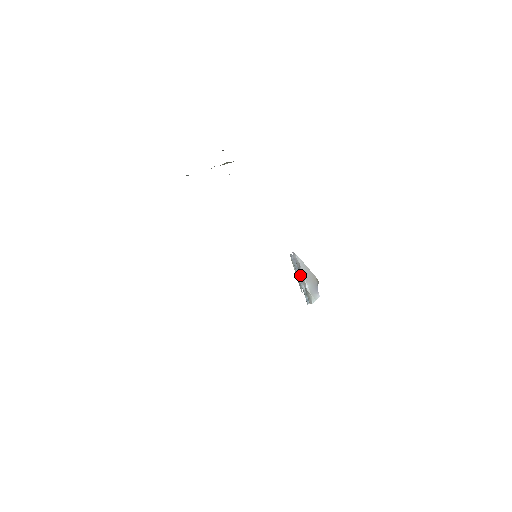
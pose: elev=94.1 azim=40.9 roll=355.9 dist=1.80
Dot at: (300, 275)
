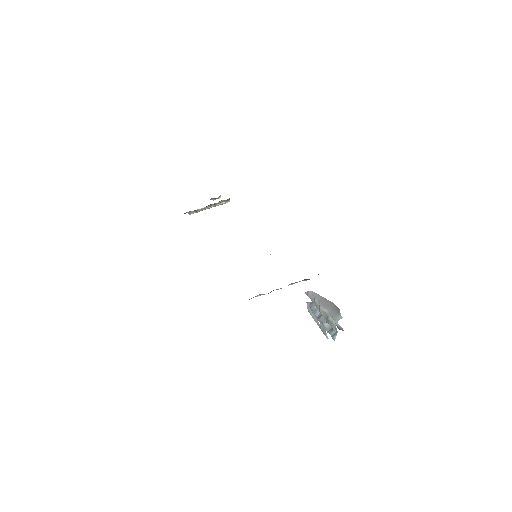
Dot at: occluded
